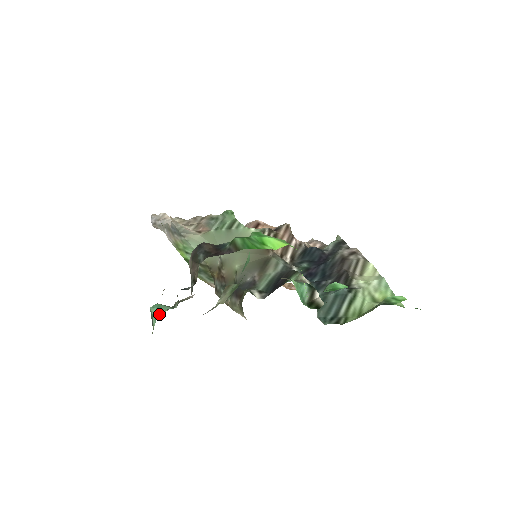
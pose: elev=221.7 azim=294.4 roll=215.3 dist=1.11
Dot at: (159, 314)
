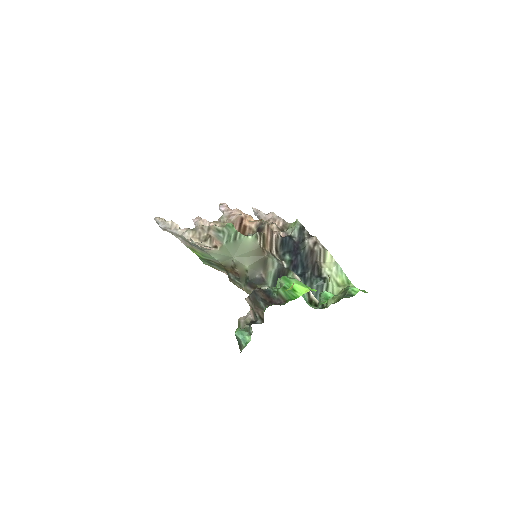
Dot at: (245, 339)
